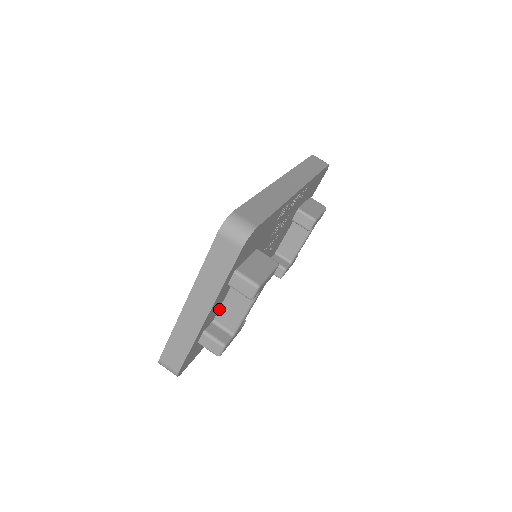
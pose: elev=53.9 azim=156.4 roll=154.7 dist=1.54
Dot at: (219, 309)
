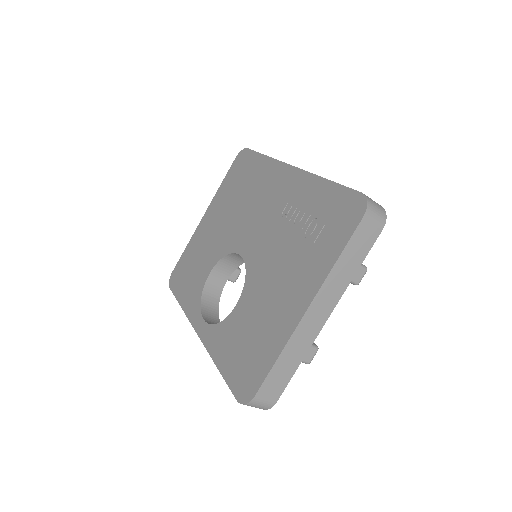
Dot at: occluded
